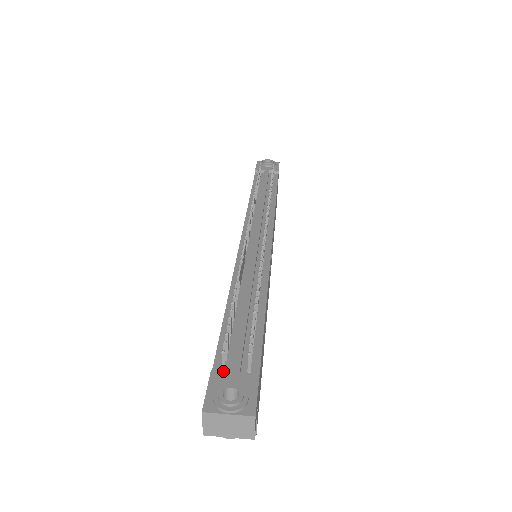
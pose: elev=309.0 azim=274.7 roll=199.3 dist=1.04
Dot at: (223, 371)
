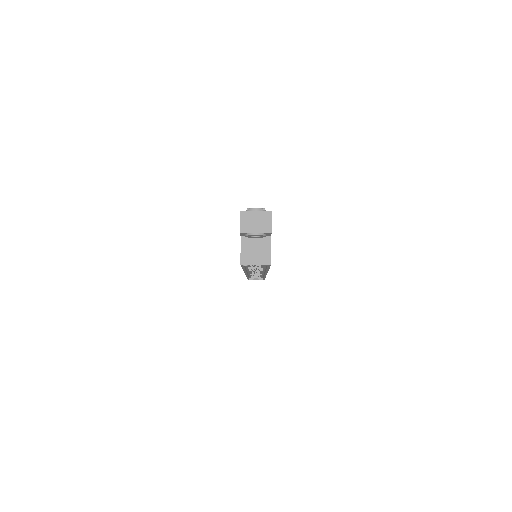
Dot at: occluded
